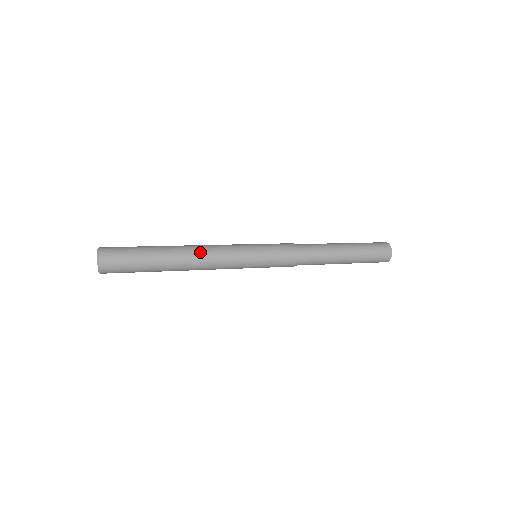
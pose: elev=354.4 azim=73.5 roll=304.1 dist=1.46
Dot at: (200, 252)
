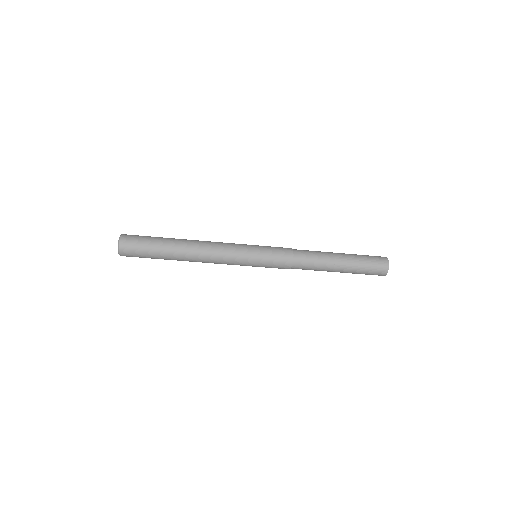
Dot at: (205, 242)
